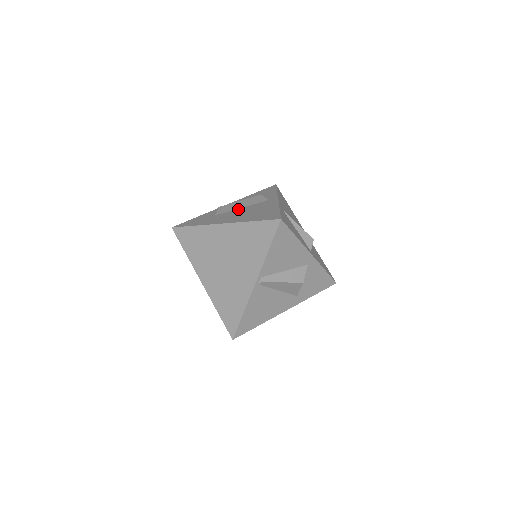
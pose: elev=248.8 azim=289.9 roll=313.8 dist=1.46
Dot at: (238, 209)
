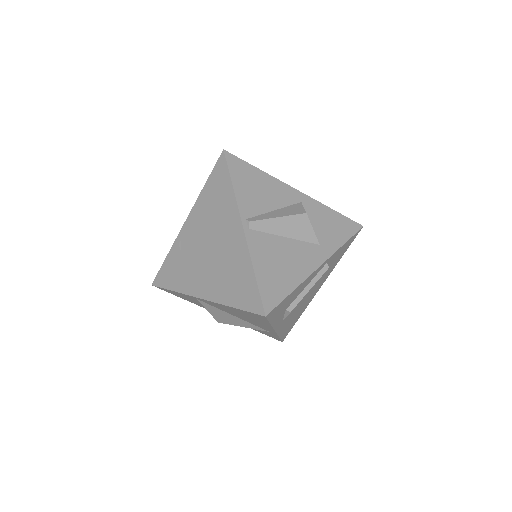
Dot at: occluded
